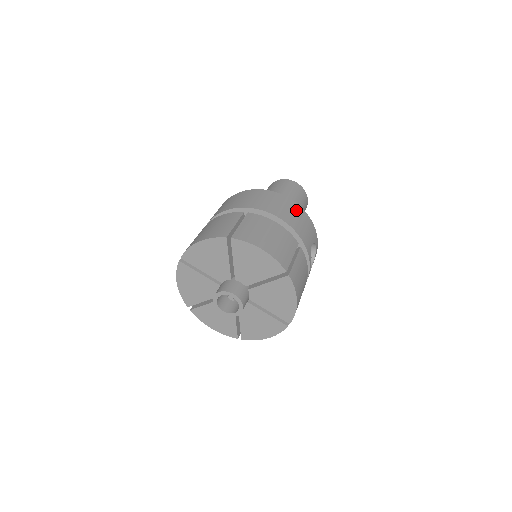
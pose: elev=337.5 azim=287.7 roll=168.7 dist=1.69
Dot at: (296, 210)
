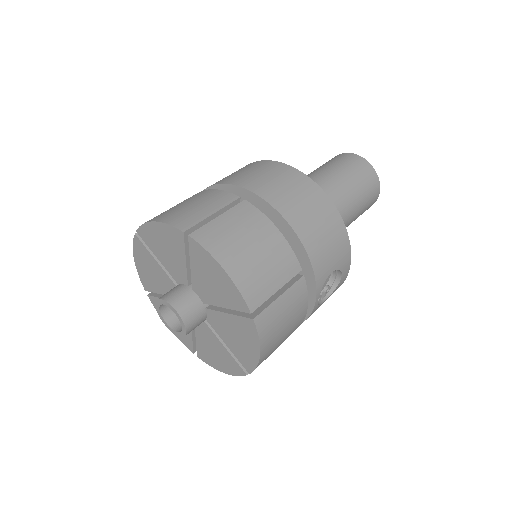
Dot at: (326, 215)
